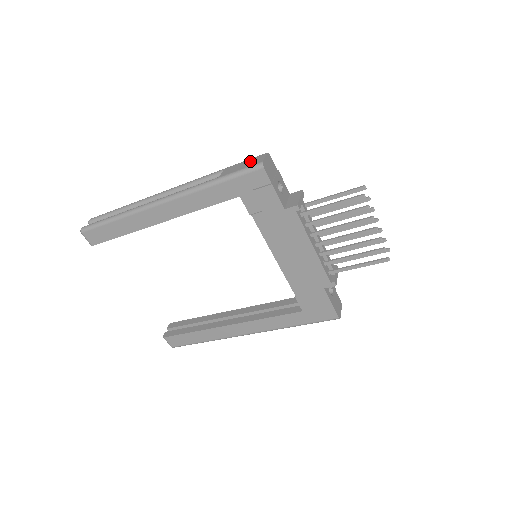
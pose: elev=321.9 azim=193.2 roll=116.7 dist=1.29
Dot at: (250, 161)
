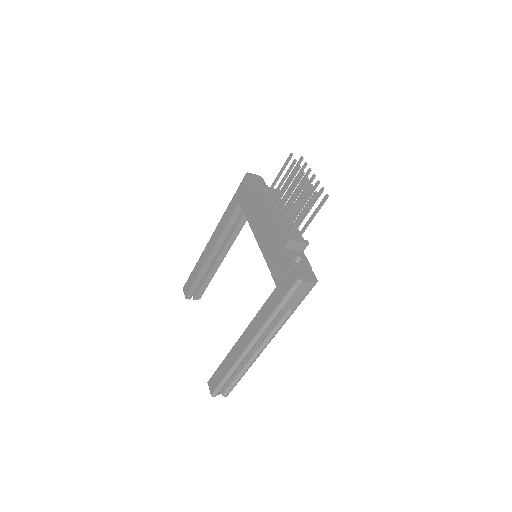
Dot at: occluded
